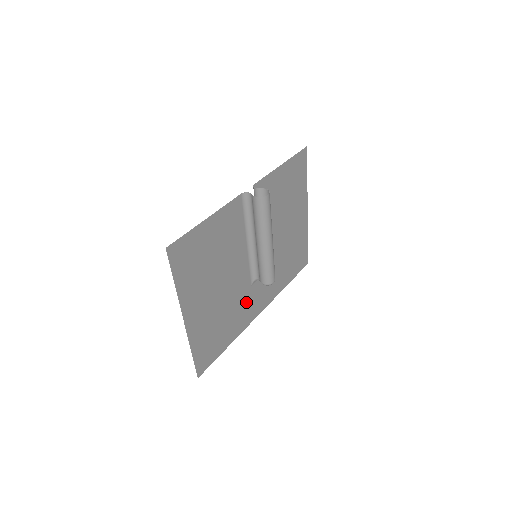
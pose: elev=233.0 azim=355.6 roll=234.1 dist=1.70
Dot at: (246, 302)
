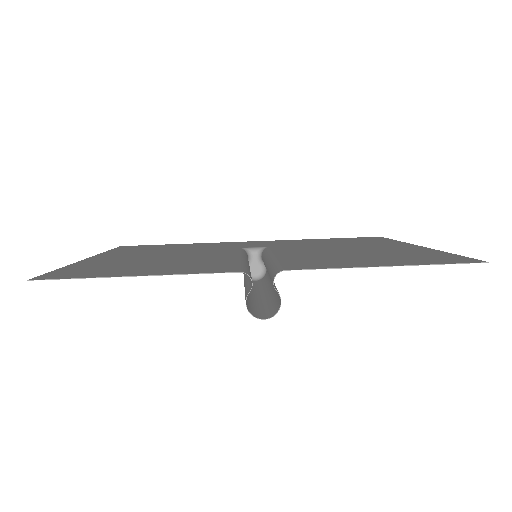
Dot at: (225, 246)
